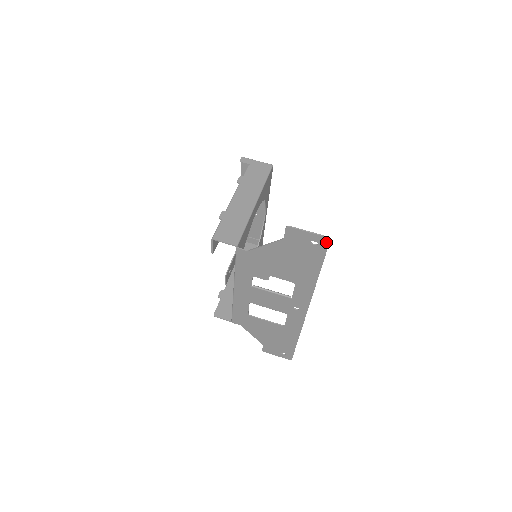
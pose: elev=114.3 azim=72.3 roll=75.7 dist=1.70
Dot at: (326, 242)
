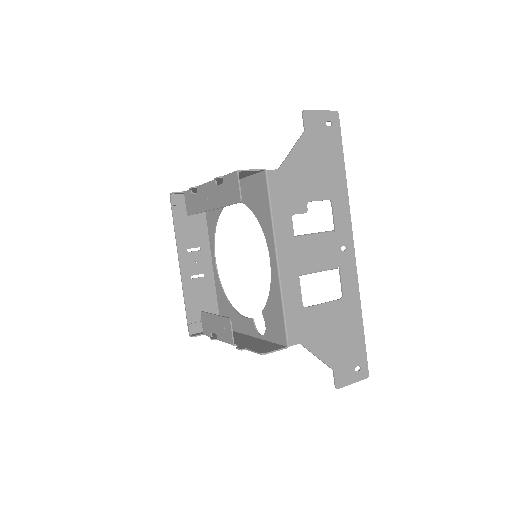
Dot at: (337, 118)
